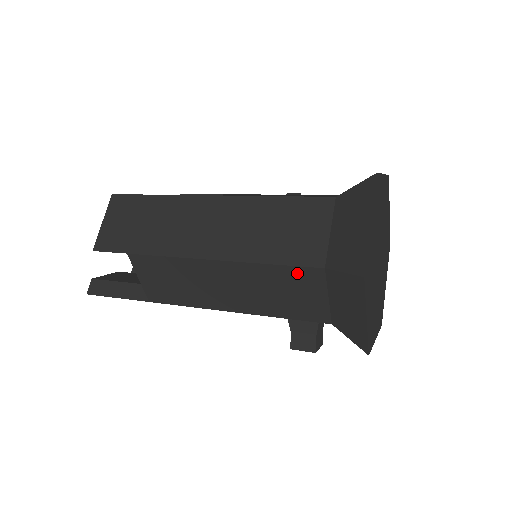
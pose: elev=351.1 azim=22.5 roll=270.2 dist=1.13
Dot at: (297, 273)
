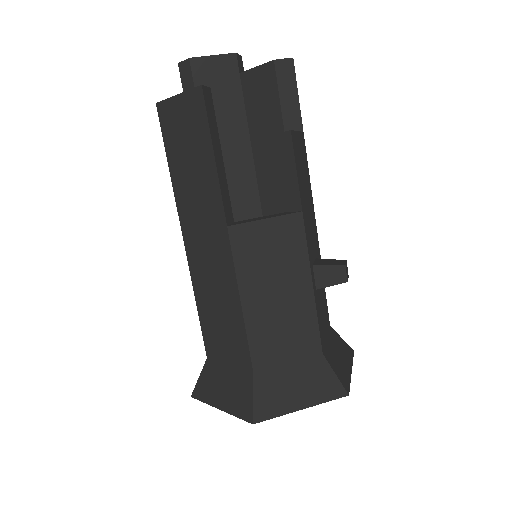
Dot at: occluded
